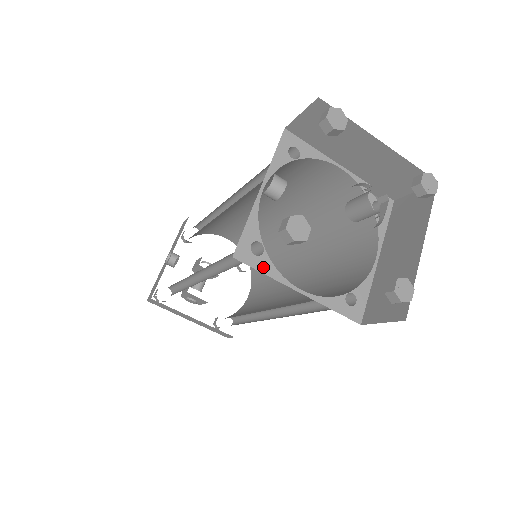
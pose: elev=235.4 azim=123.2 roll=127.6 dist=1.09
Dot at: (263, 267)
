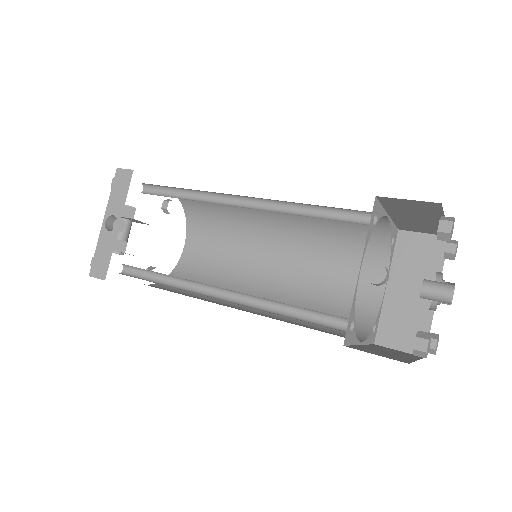
Dot at: (352, 340)
